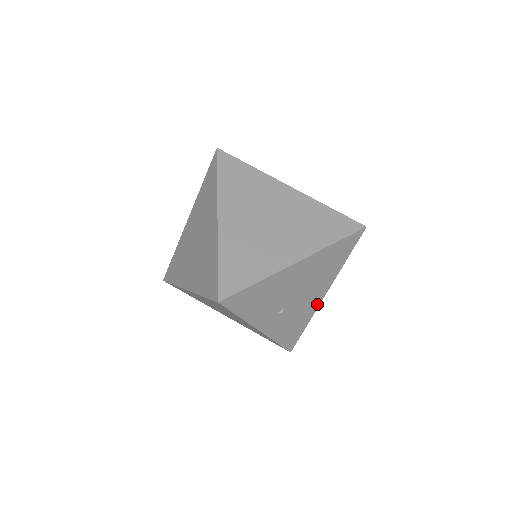
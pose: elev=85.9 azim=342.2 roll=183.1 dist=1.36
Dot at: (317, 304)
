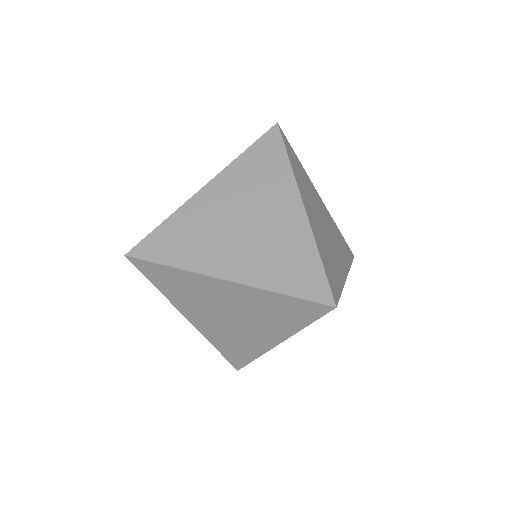
Dot at: occluded
